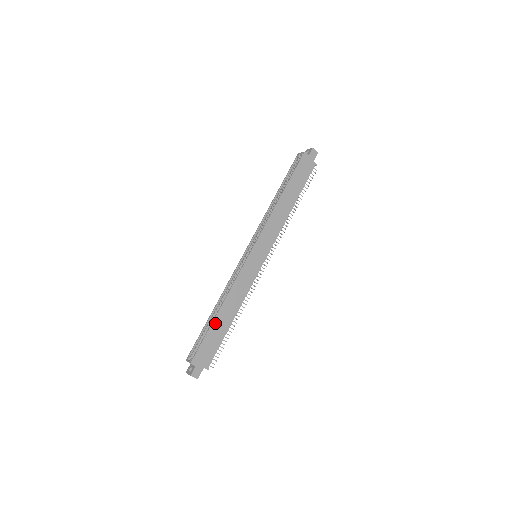
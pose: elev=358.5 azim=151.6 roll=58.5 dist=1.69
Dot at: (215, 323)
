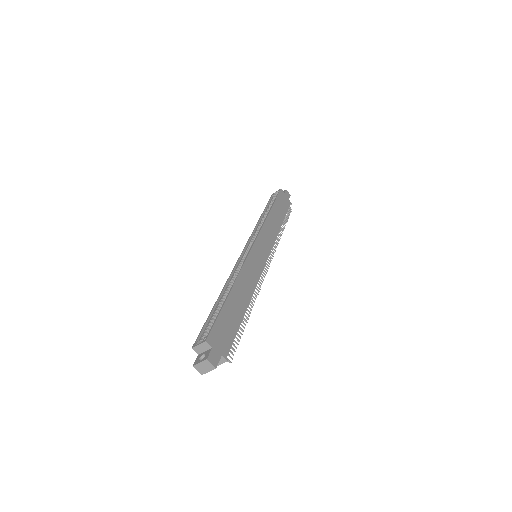
Dot at: (229, 302)
